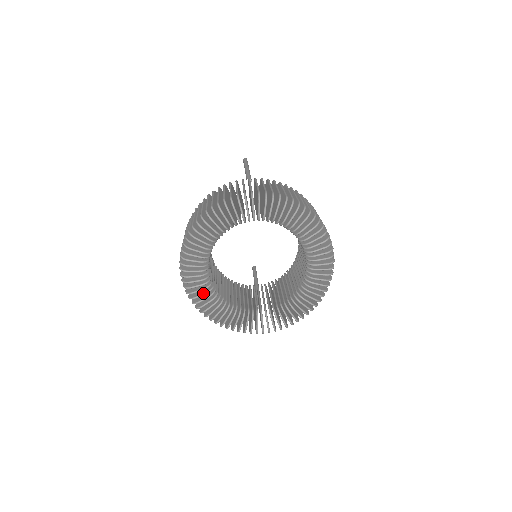
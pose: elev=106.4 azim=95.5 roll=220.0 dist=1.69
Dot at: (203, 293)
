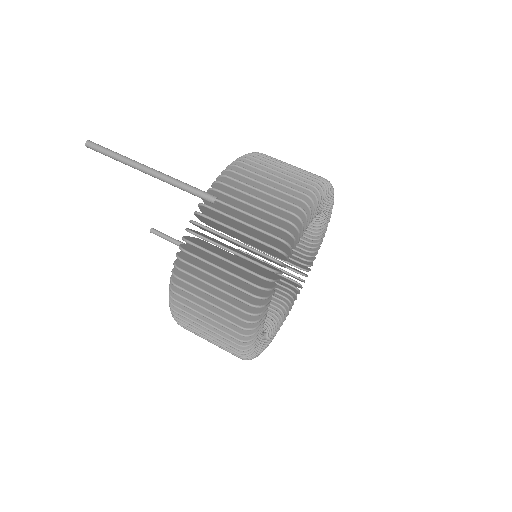
Dot at: (264, 343)
